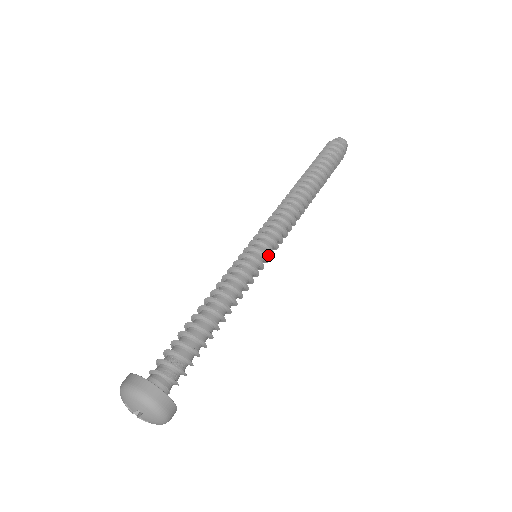
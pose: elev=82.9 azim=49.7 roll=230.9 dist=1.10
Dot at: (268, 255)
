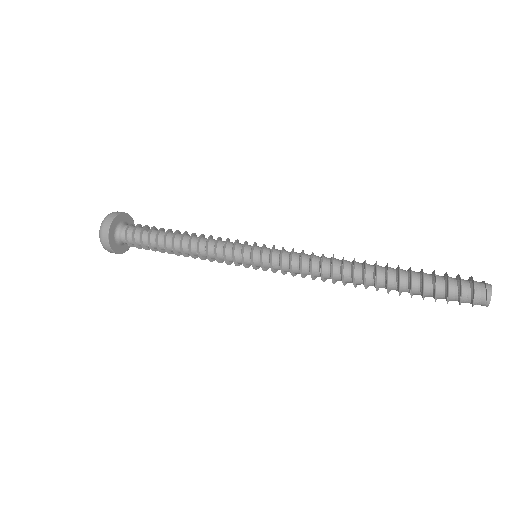
Dot at: occluded
